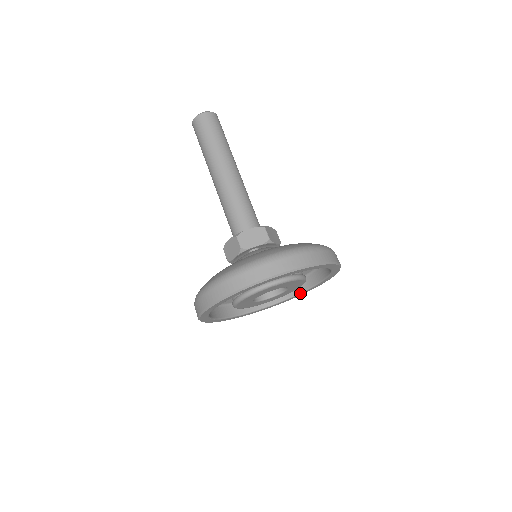
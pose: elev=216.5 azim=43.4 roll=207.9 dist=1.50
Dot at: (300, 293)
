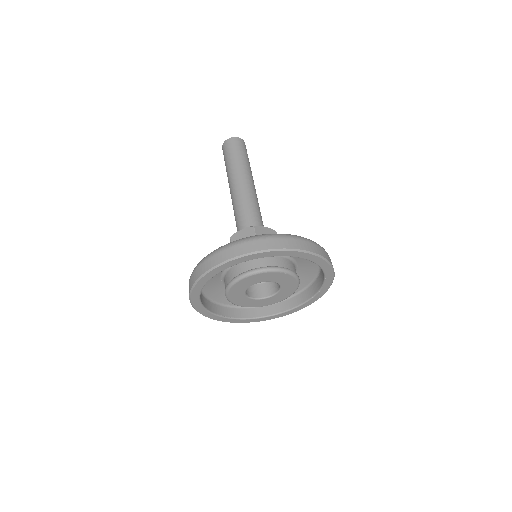
Dot at: (268, 316)
